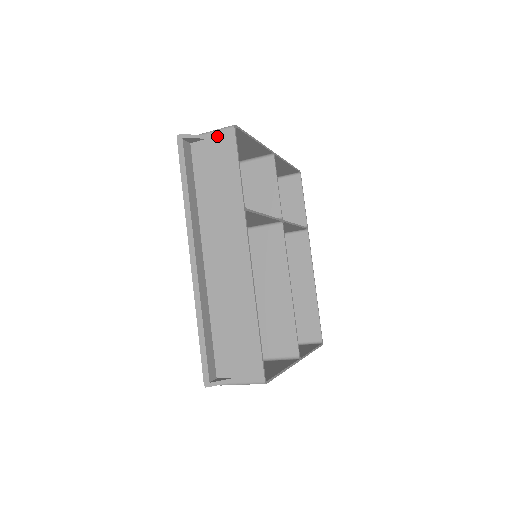
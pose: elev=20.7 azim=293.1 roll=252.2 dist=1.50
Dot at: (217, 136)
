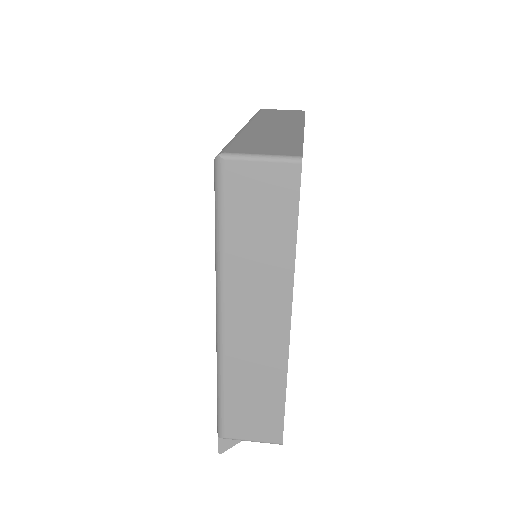
Dot at: occluded
